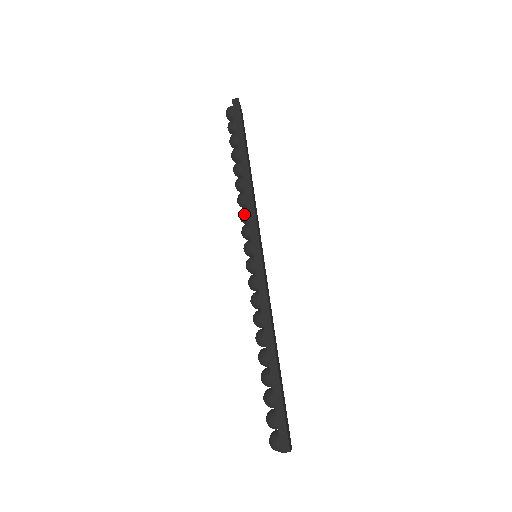
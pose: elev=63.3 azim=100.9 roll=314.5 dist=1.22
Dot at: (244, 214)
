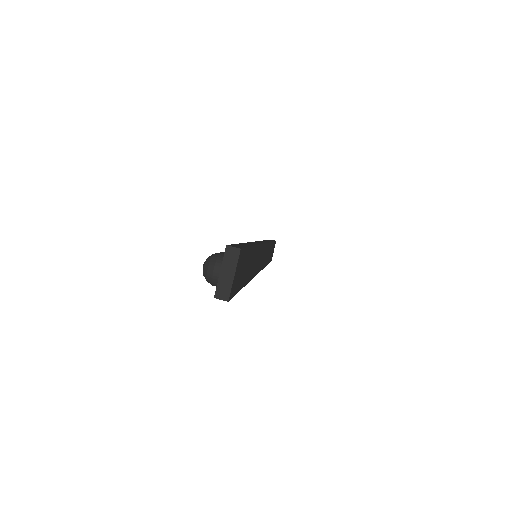
Dot at: occluded
